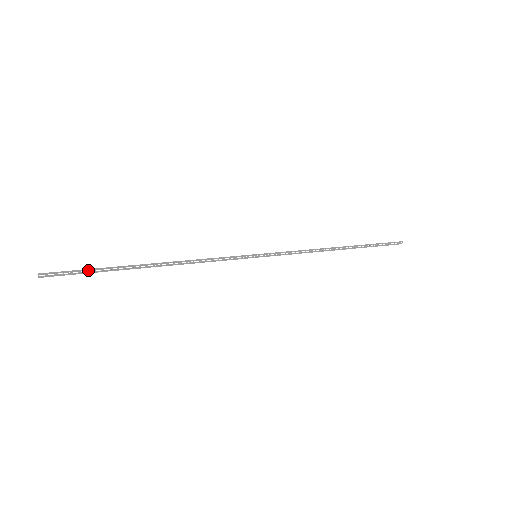
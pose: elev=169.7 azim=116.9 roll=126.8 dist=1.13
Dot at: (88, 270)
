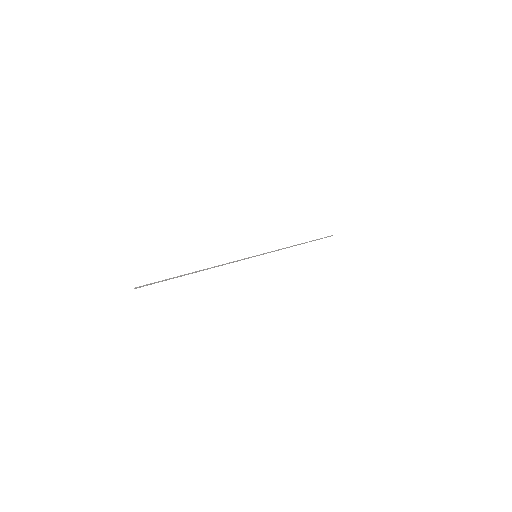
Dot at: (164, 280)
